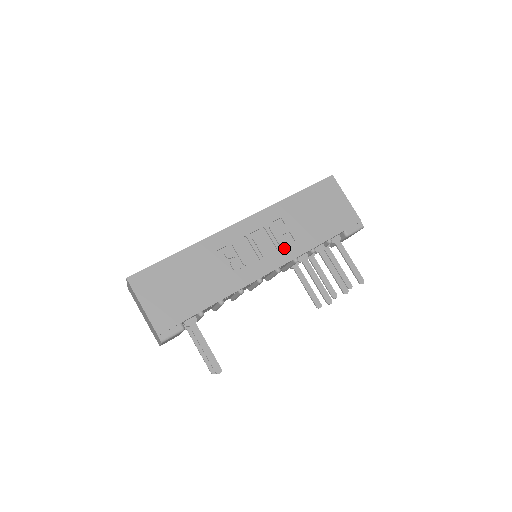
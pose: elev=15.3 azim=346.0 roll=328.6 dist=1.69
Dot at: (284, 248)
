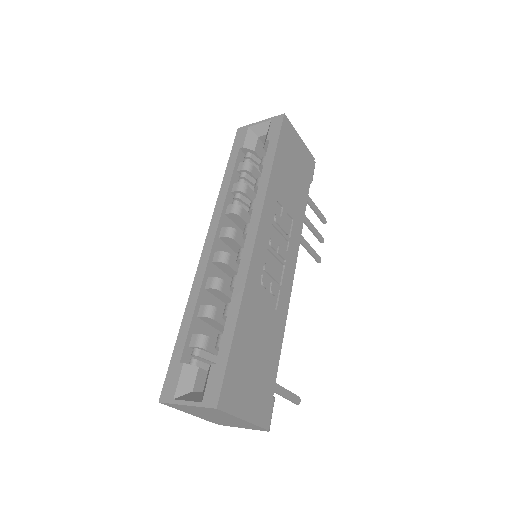
Dot at: (292, 236)
